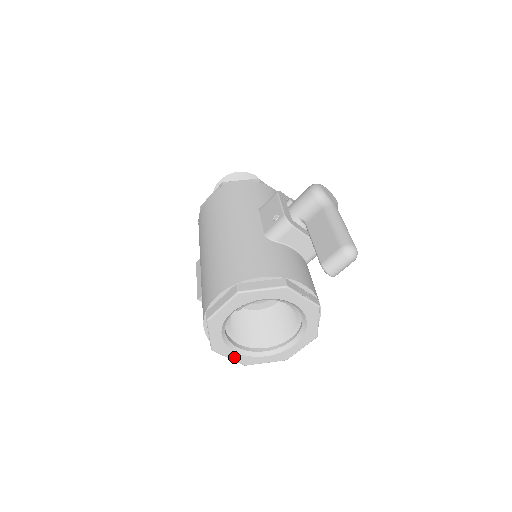
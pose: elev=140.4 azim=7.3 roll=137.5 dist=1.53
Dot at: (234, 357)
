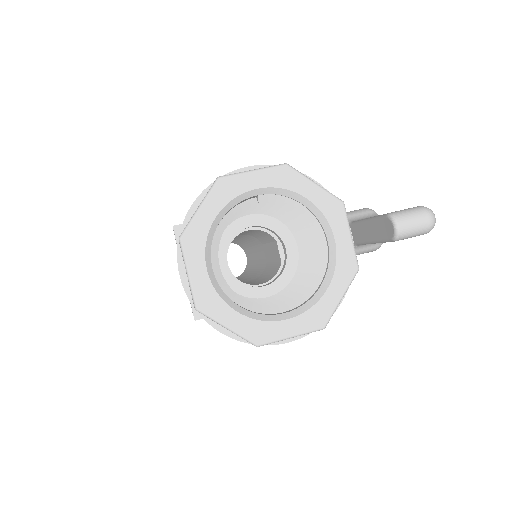
Dot at: (197, 277)
